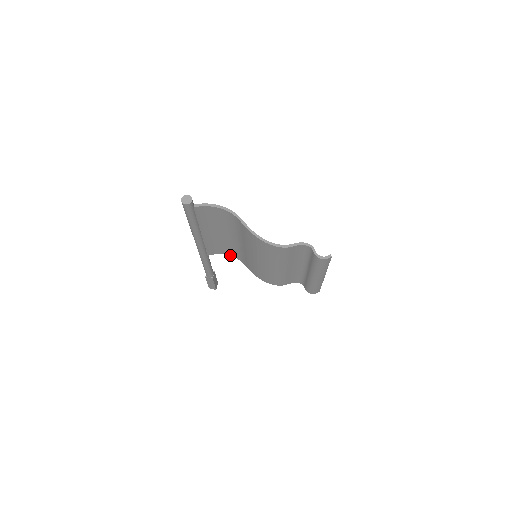
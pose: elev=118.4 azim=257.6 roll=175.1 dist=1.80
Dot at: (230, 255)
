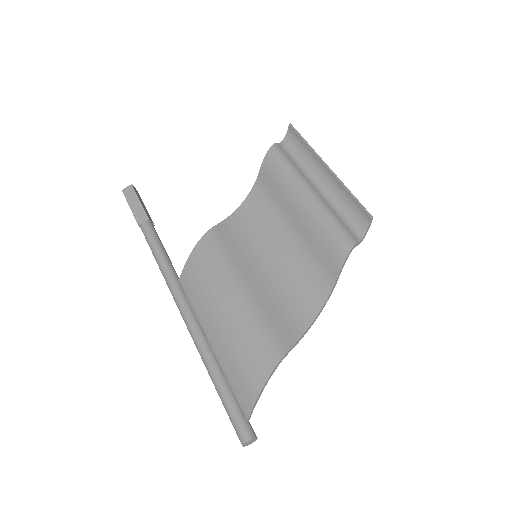
Dot at: (197, 248)
